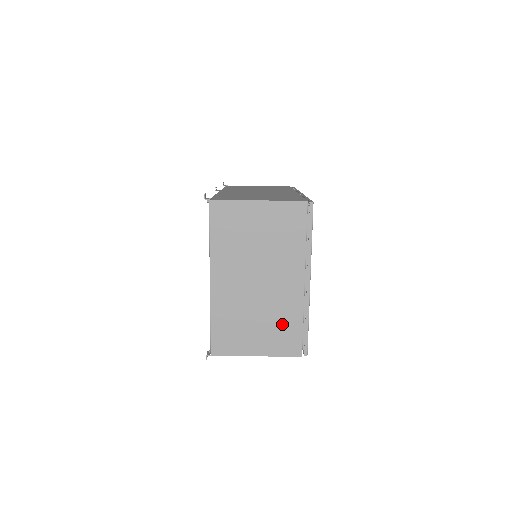
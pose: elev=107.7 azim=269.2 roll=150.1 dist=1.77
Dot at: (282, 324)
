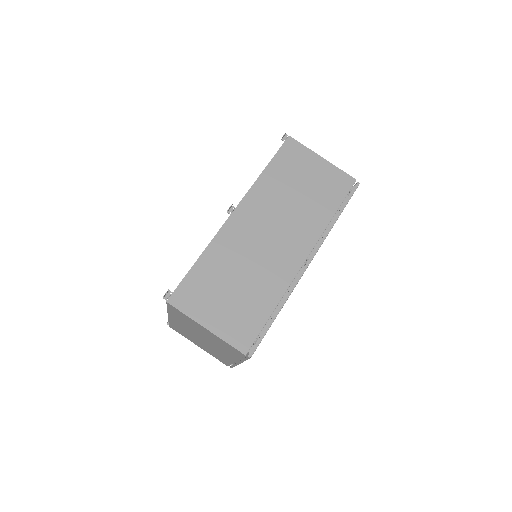
Dot at: (217, 355)
